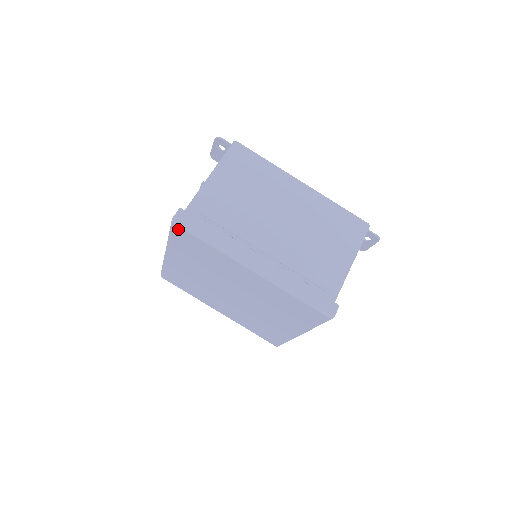
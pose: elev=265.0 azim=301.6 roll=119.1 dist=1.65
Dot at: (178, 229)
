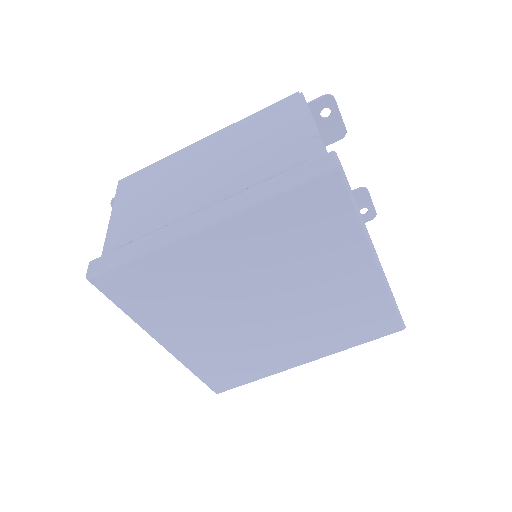
Dot at: (104, 283)
